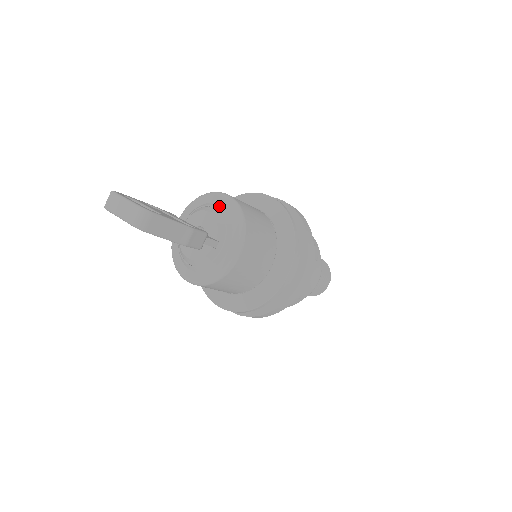
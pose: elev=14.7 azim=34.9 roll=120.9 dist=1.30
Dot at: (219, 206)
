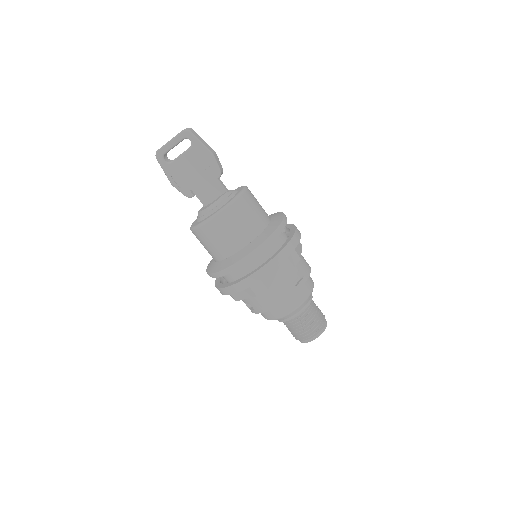
Dot at: occluded
